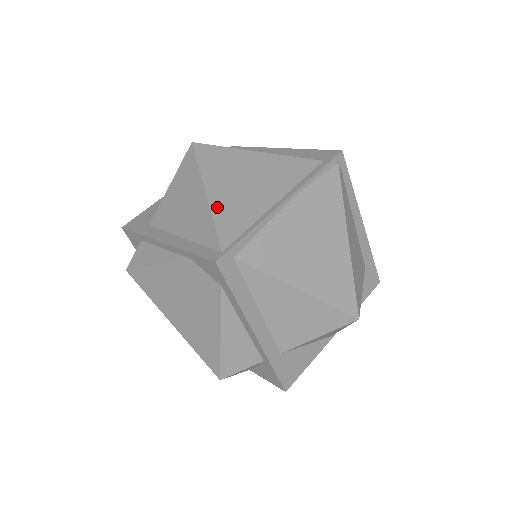
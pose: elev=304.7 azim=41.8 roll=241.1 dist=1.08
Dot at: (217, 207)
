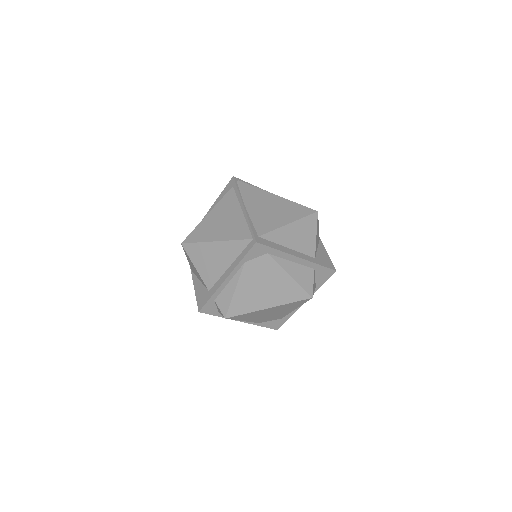
Dot at: (227, 237)
